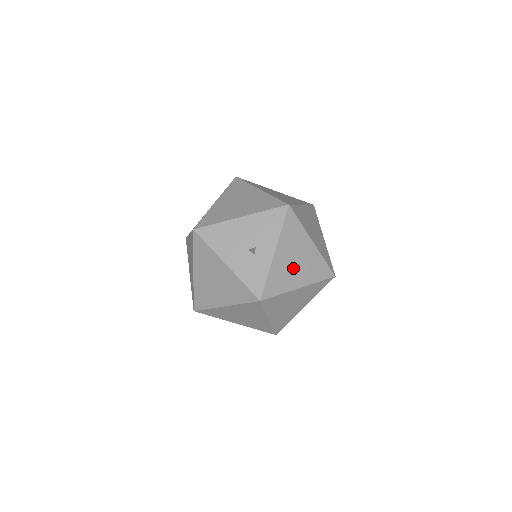
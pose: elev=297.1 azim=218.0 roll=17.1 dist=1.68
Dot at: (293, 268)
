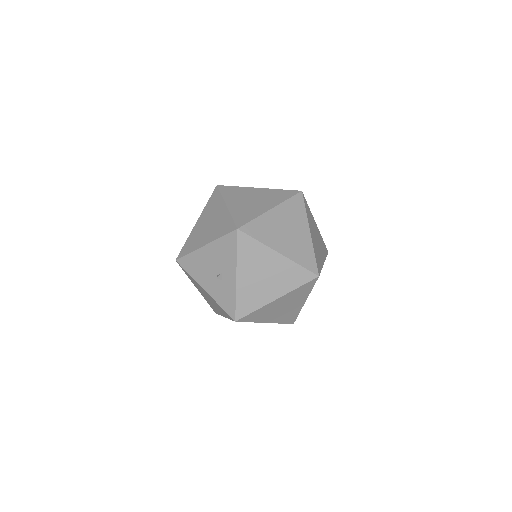
Dot at: (263, 284)
